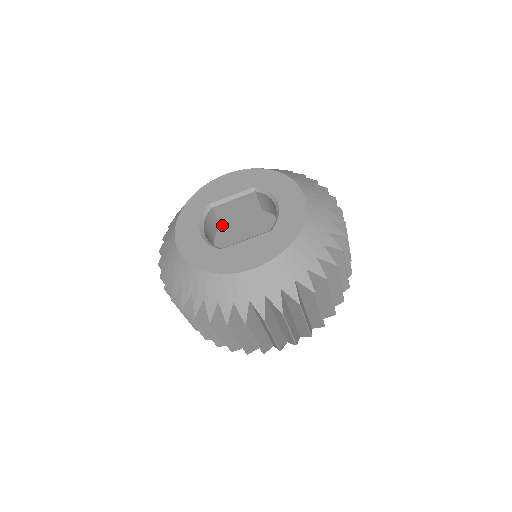
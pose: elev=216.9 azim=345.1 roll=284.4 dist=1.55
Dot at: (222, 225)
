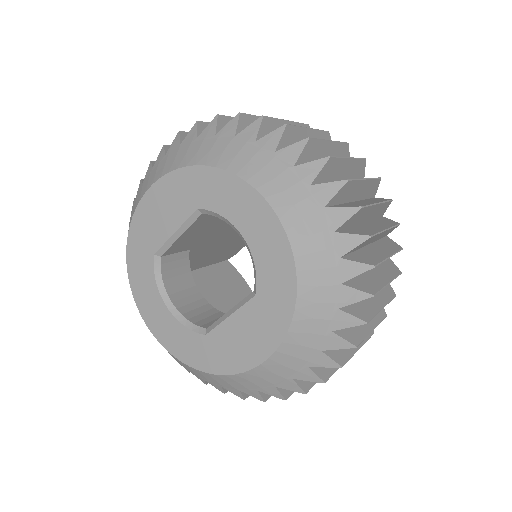
Dot at: (190, 248)
